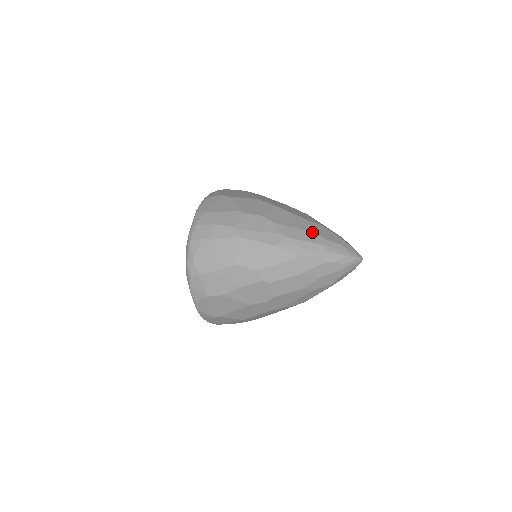
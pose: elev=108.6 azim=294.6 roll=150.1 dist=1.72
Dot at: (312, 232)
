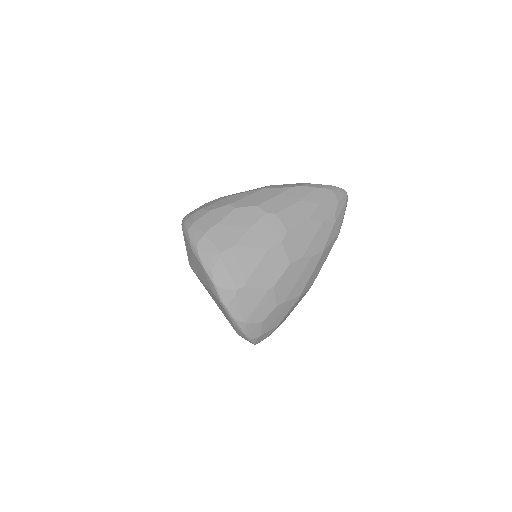
Dot at: occluded
